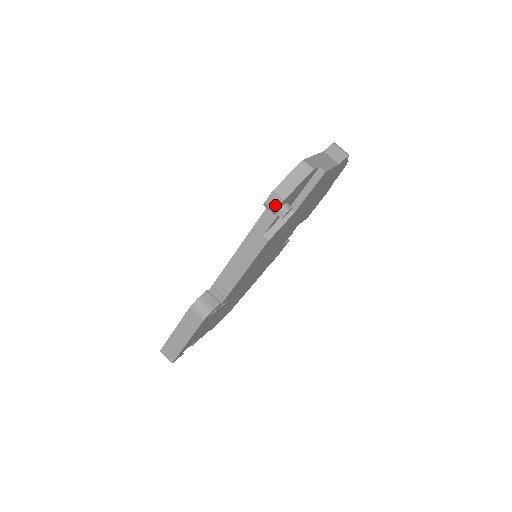
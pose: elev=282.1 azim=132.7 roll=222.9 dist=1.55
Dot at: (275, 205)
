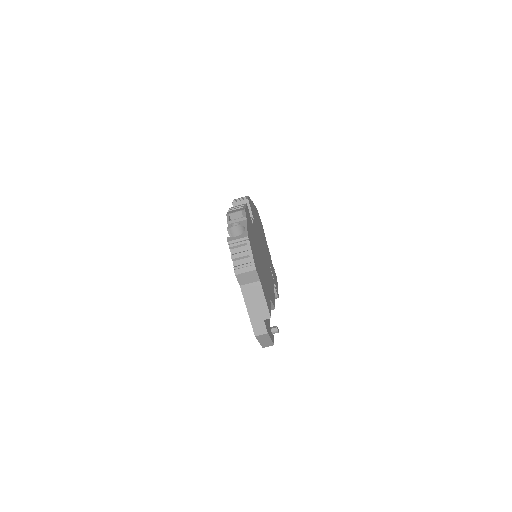
Dot at: occluded
